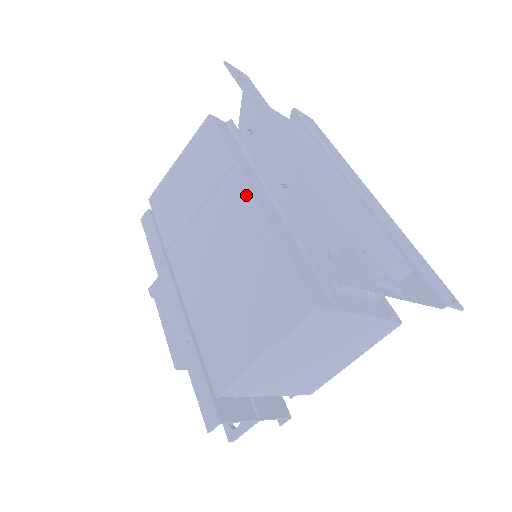
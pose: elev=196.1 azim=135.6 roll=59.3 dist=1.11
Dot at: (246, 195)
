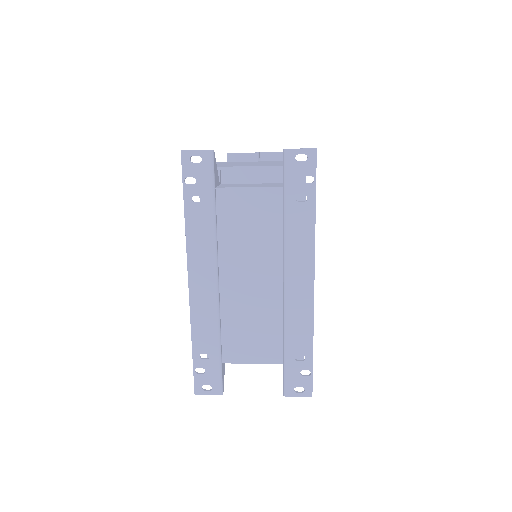
Dot at: occluded
